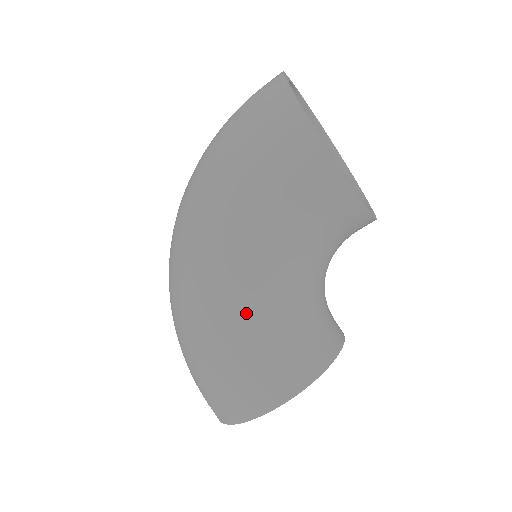
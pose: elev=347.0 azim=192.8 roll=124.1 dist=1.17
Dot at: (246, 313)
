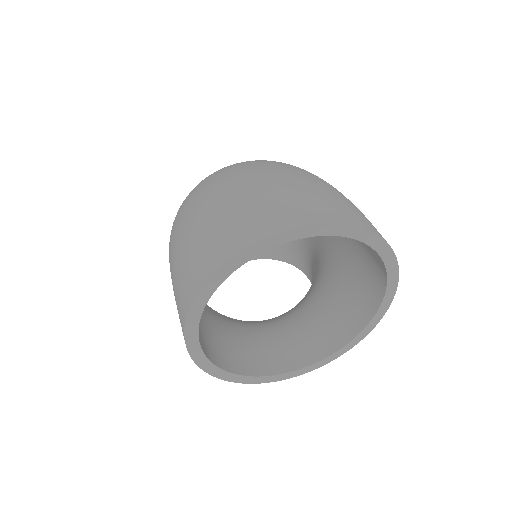
Dot at: occluded
